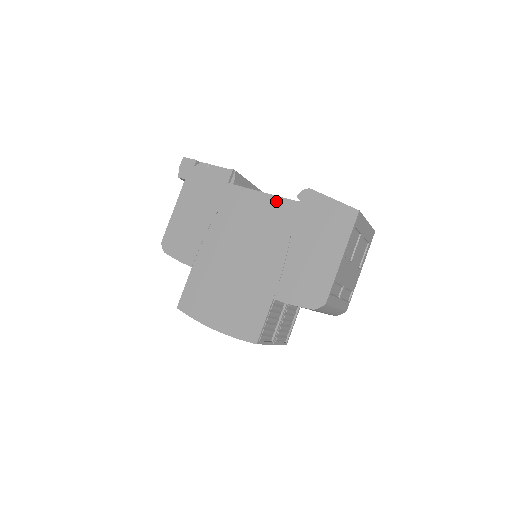
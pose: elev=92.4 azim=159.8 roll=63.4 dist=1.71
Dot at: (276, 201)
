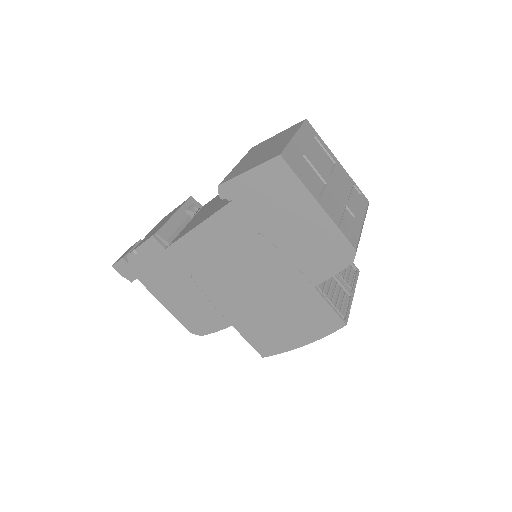
Dot at: (213, 222)
